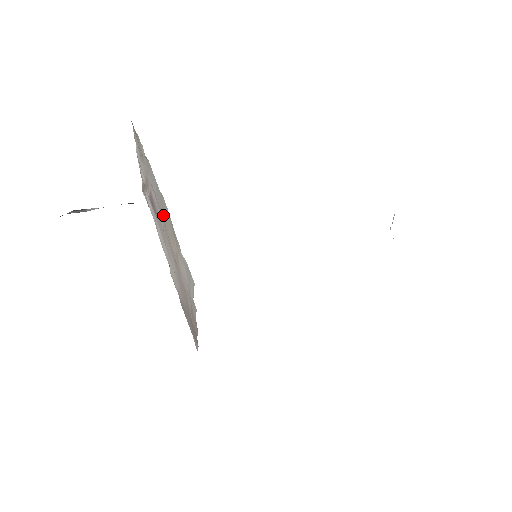
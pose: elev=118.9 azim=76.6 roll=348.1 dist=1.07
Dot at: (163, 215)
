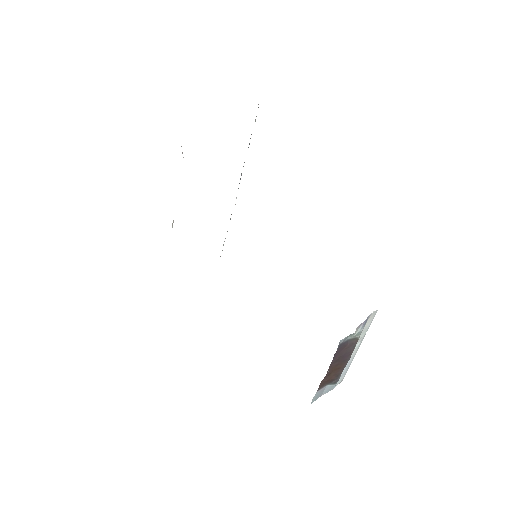
Dot at: occluded
